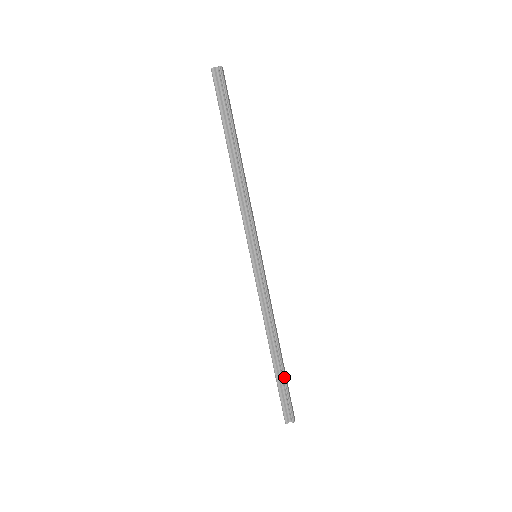
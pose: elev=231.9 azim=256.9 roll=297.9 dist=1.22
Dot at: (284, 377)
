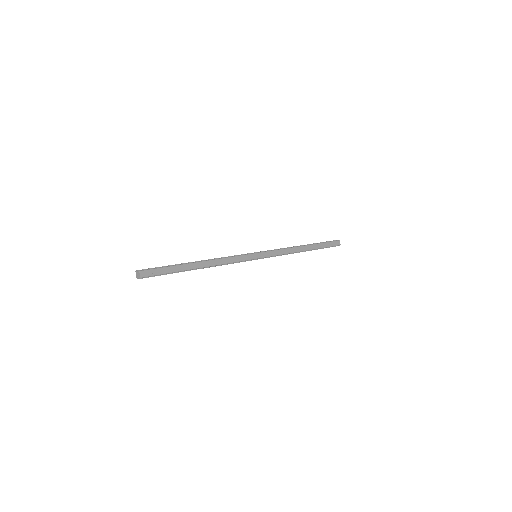
Dot at: occluded
